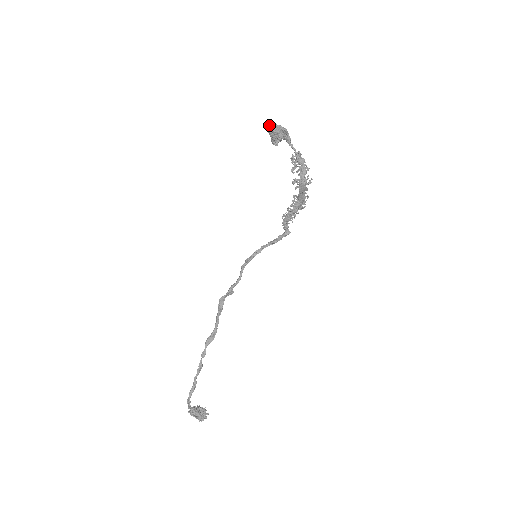
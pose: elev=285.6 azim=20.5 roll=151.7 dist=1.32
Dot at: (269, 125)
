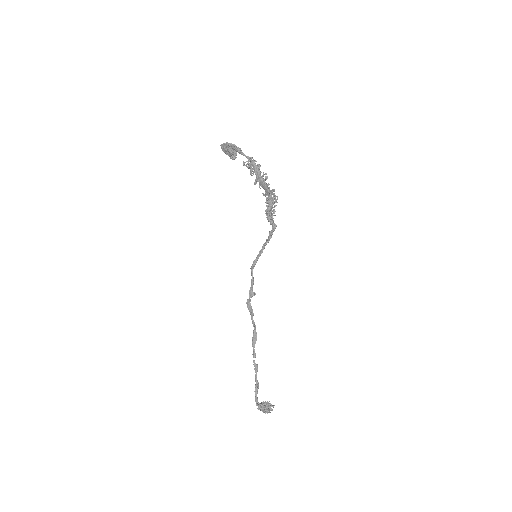
Dot at: occluded
